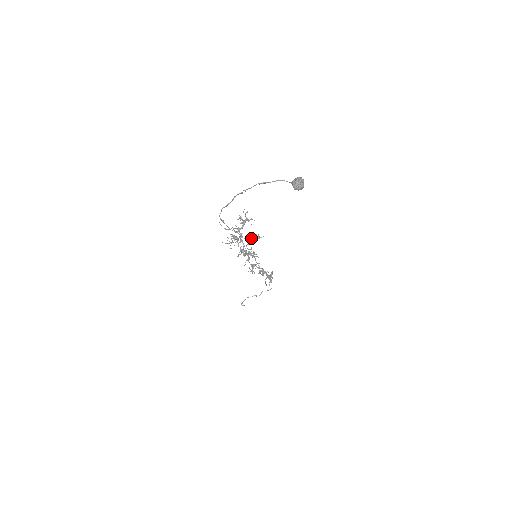
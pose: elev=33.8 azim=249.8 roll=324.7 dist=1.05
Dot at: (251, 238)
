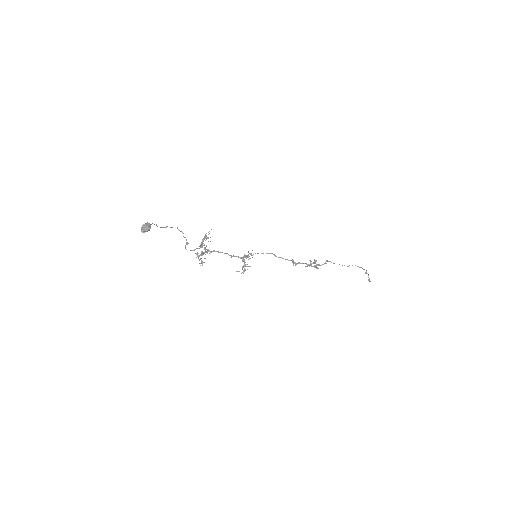
Dot at: (203, 253)
